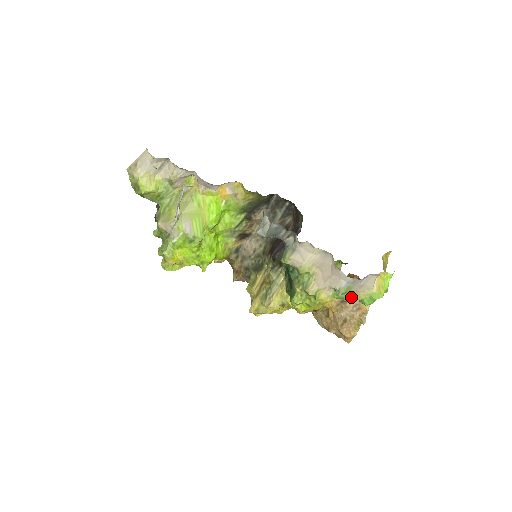
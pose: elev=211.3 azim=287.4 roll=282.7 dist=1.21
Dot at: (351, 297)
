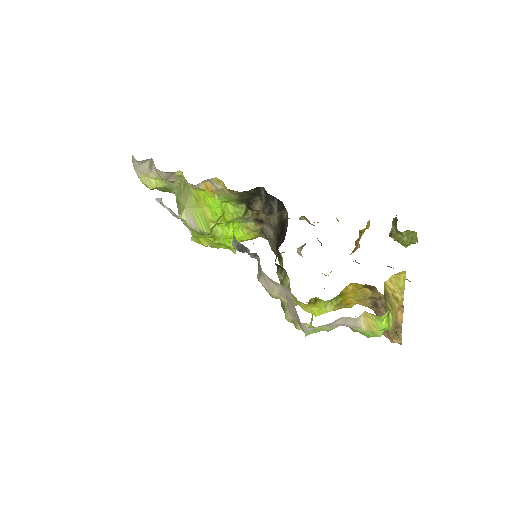
Dot at: occluded
